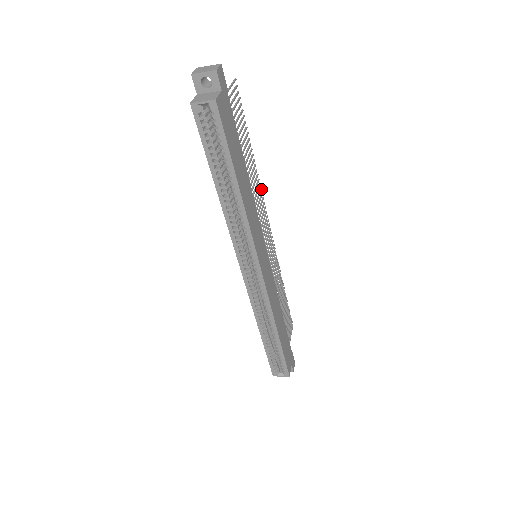
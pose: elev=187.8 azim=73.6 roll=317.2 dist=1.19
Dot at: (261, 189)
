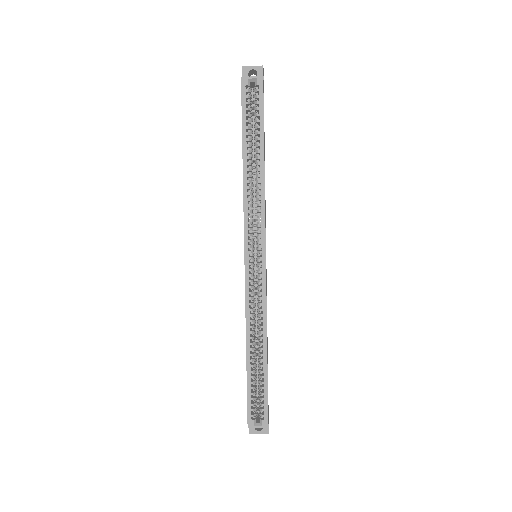
Dot at: occluded
